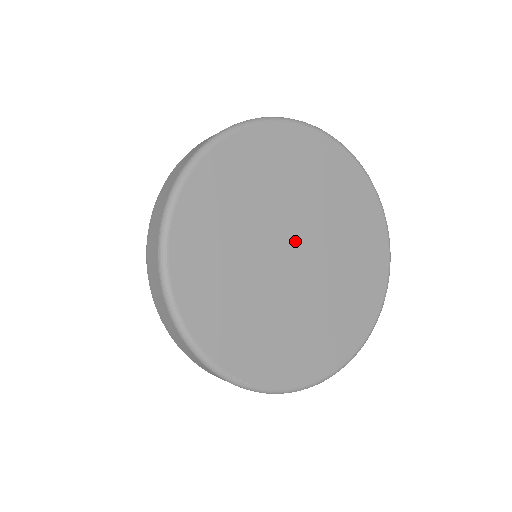
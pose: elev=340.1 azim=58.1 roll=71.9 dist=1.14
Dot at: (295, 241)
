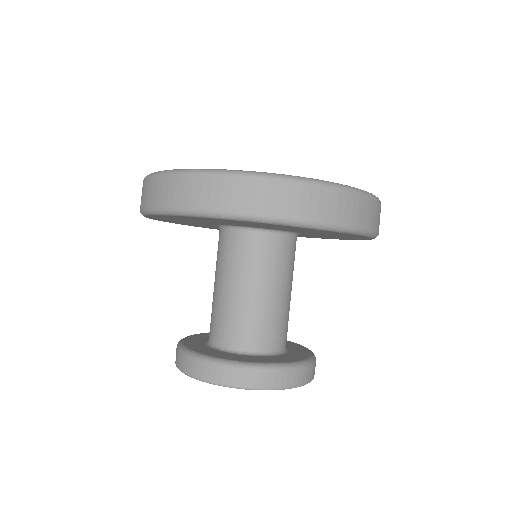
Dot at: occluded
